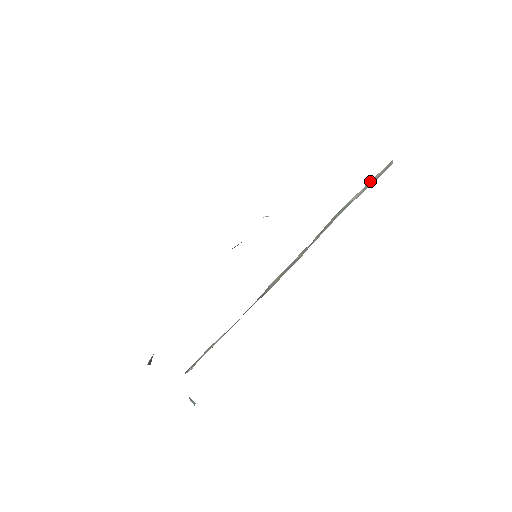
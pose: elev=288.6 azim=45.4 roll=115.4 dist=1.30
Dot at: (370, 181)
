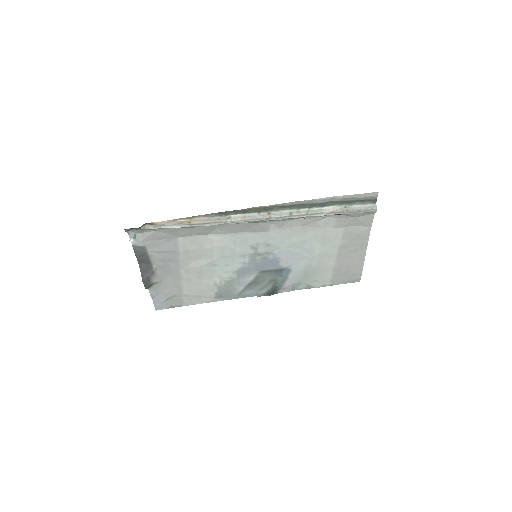
Dot at: (348, 207)
